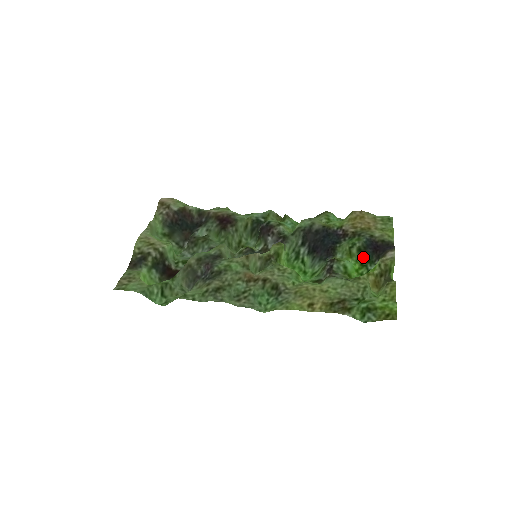
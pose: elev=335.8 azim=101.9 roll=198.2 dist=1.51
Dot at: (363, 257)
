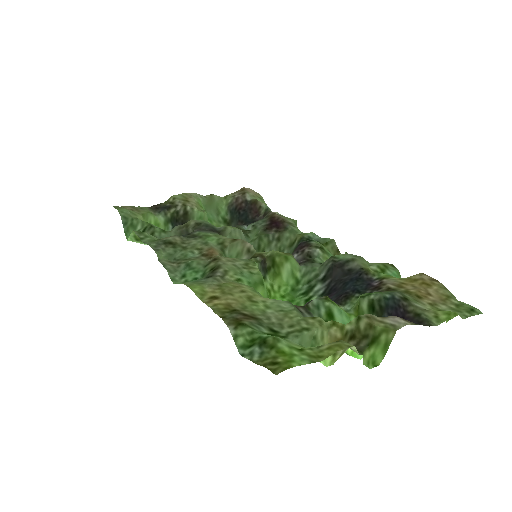
Dot at: occluded
